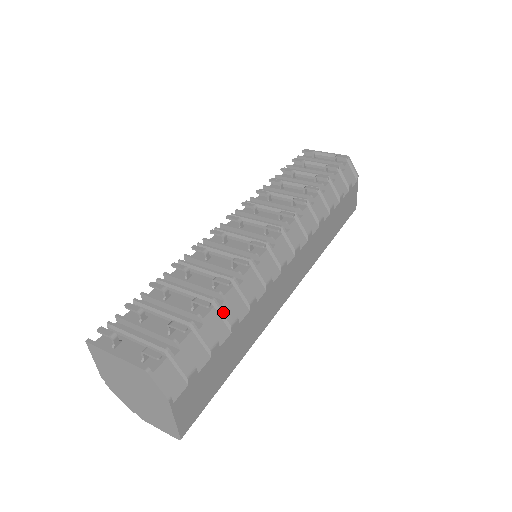
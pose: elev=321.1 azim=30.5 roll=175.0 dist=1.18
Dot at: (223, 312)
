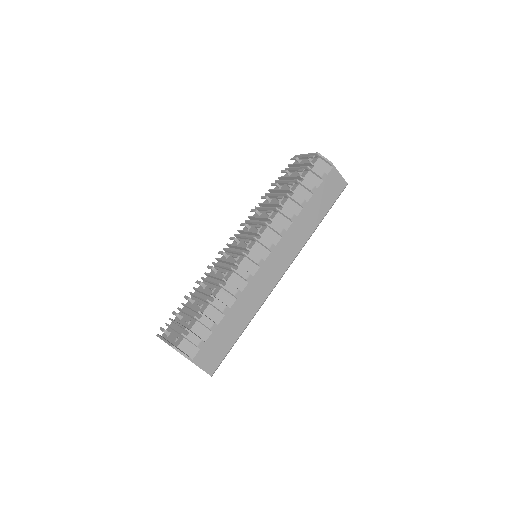
Dot at: (215, 305)
